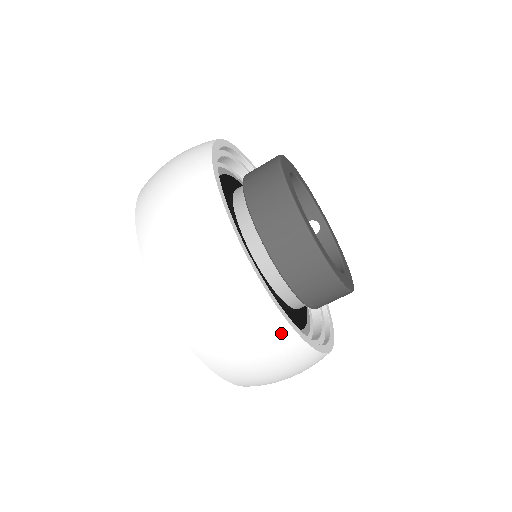
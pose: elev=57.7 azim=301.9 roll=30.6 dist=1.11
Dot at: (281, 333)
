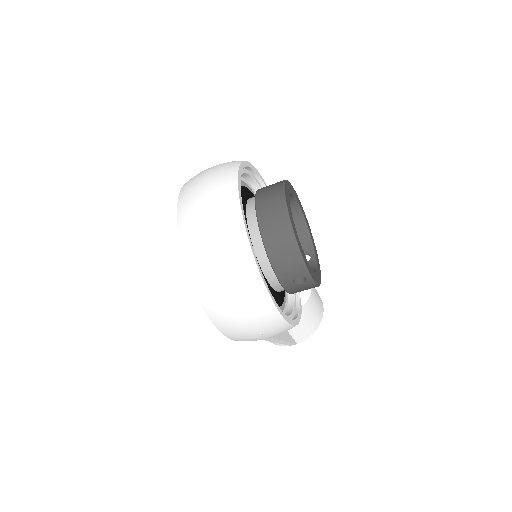
Dot at: (239, 239)
